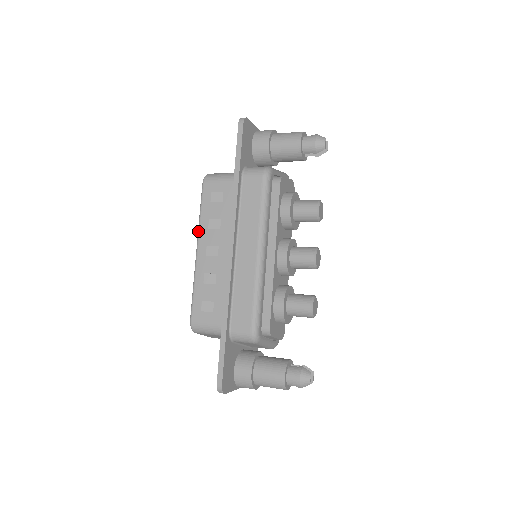
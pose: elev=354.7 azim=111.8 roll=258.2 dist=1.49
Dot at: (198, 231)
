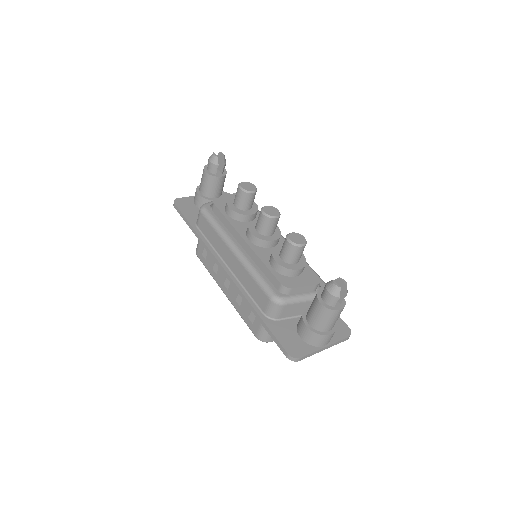
Dot at: (216, 282)
